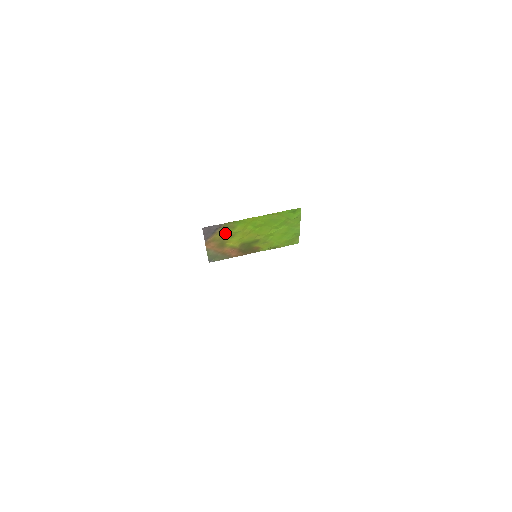
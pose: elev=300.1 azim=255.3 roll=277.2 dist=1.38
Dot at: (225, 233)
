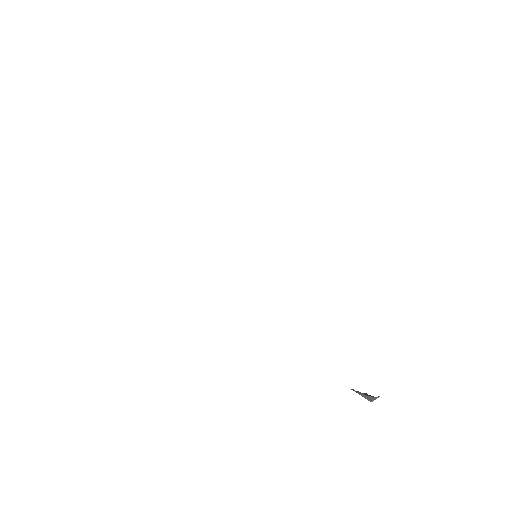
Dot at: occluded
